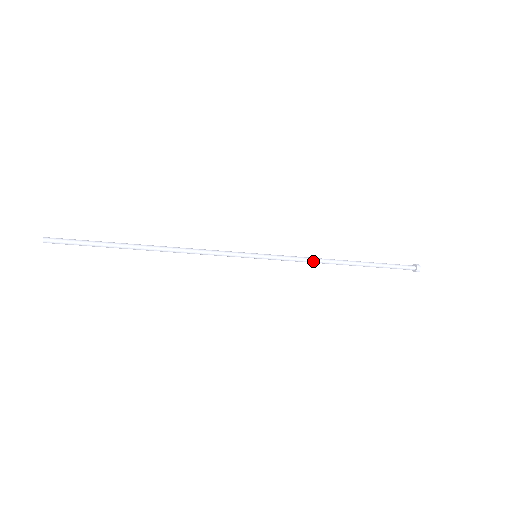
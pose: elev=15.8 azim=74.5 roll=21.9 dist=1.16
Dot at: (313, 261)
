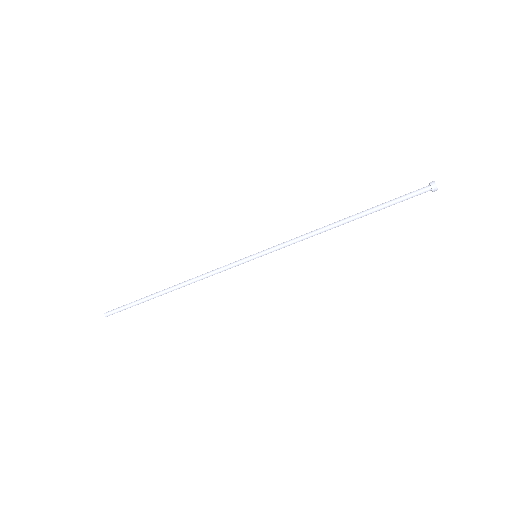
Dot at: (309, 235)
